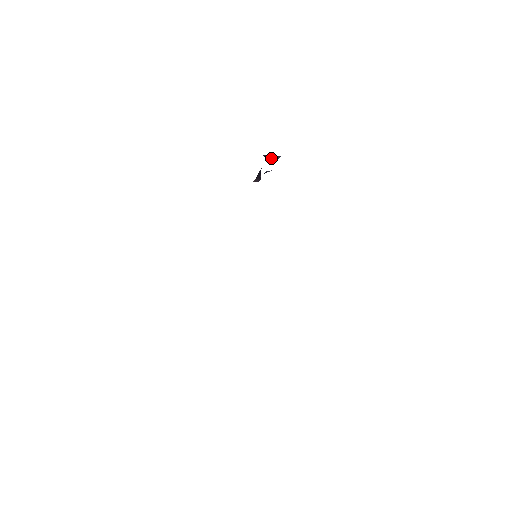
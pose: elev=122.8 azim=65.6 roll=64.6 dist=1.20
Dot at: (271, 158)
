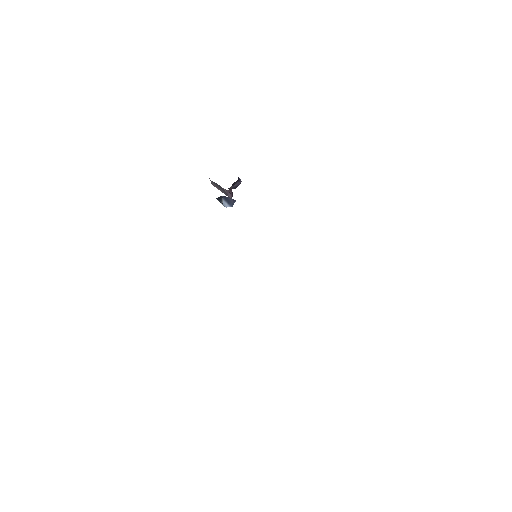
Dot at: (228, 202)
